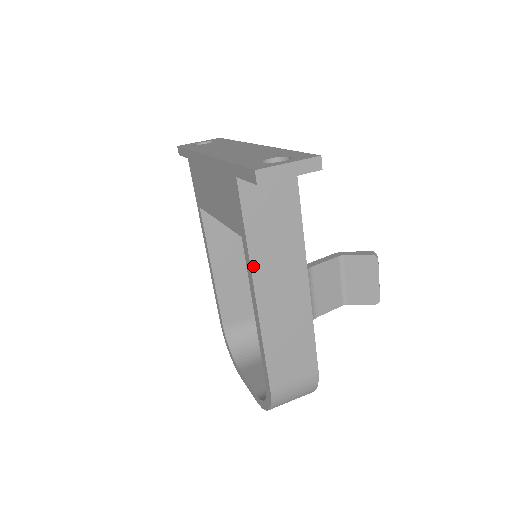
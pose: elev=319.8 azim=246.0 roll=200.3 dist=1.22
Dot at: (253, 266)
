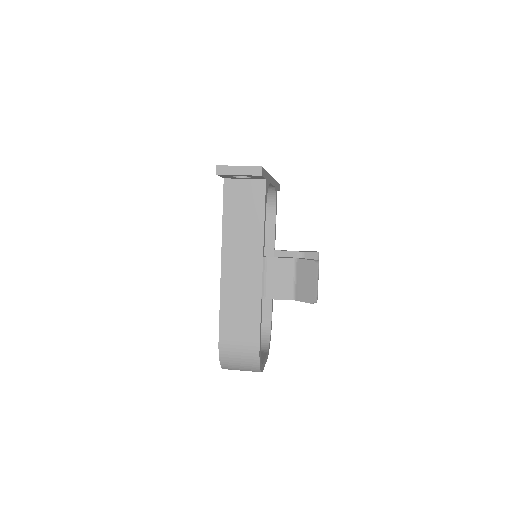
Dot at: (224, 241)
